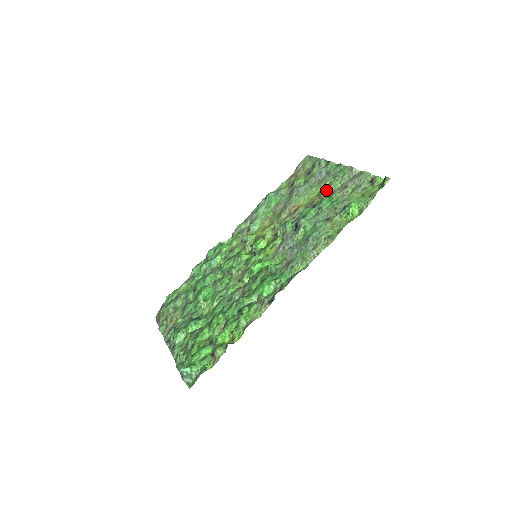
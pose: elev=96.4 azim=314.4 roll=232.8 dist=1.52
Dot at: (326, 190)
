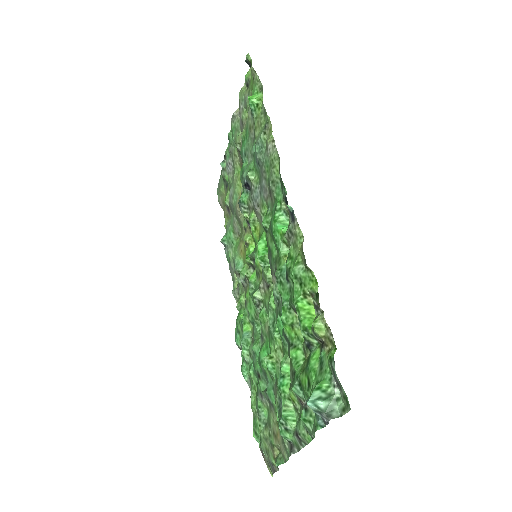
Dot at: (238, 152)
